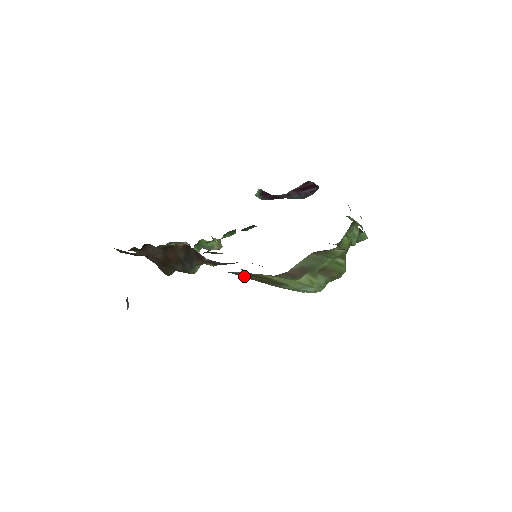
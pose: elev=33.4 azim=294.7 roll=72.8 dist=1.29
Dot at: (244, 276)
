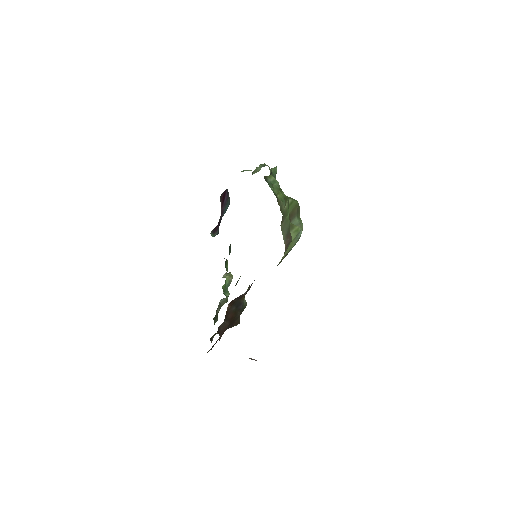
Dot at: occluded
